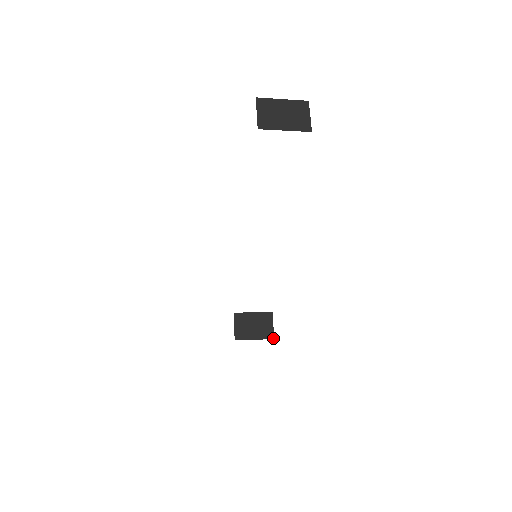
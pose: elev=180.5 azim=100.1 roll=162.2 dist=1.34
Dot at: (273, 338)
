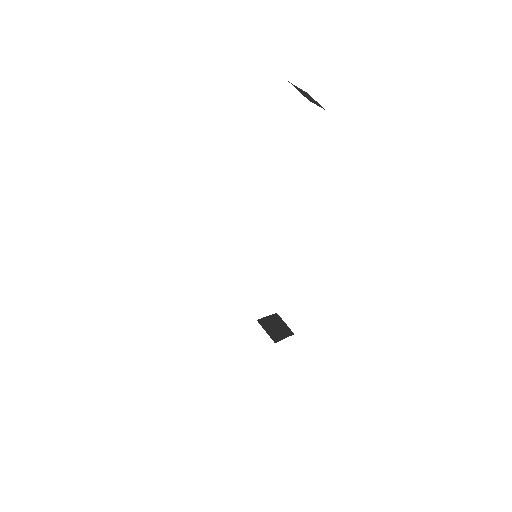
Dot at: (293, 333)
